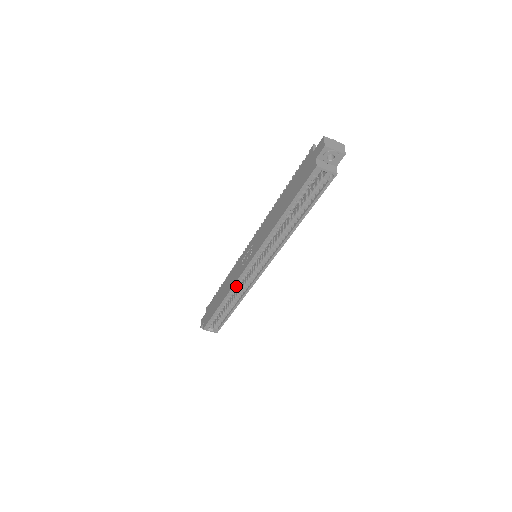
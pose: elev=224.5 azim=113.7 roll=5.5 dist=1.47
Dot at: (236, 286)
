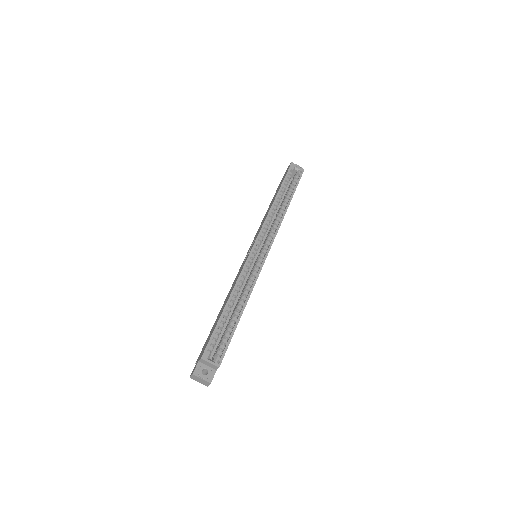
Dot at: (243, 275)
